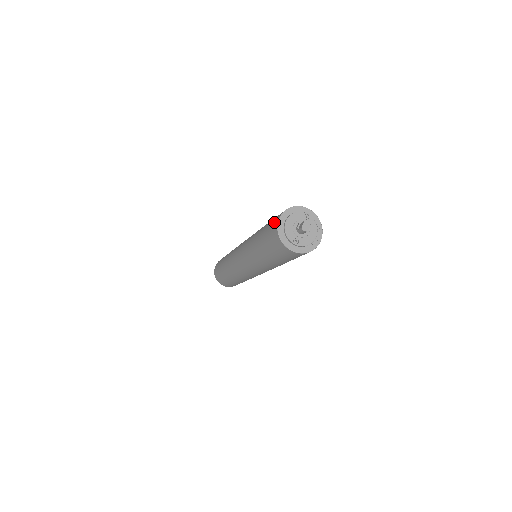
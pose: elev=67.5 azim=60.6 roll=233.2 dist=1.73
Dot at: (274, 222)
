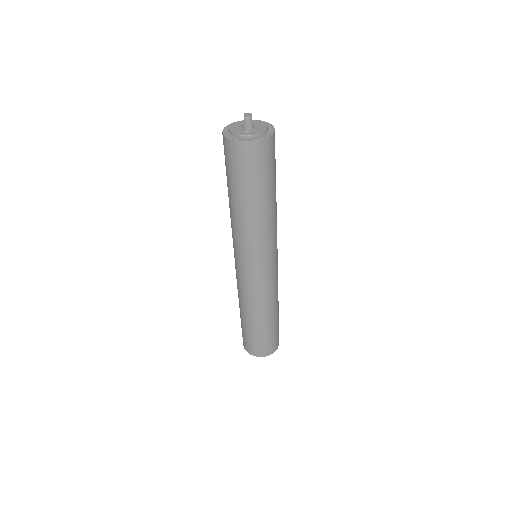
Dot at: occluded
